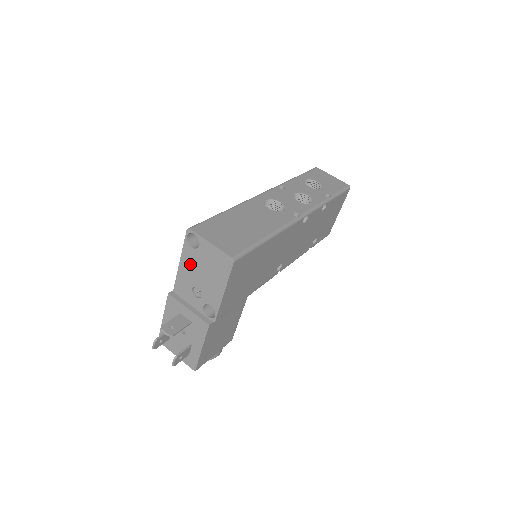
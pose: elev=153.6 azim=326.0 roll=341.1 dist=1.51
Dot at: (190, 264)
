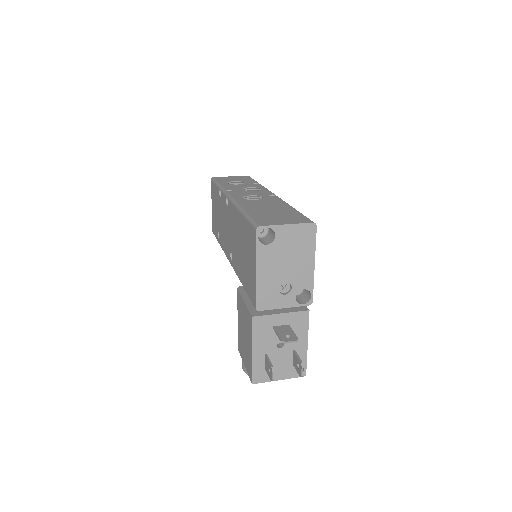
Dot at: (269, 264)
